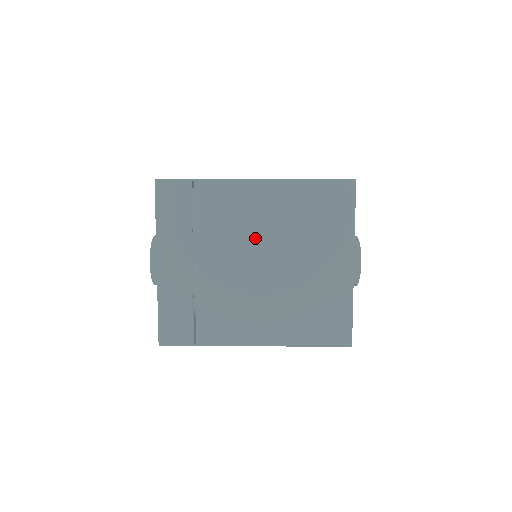
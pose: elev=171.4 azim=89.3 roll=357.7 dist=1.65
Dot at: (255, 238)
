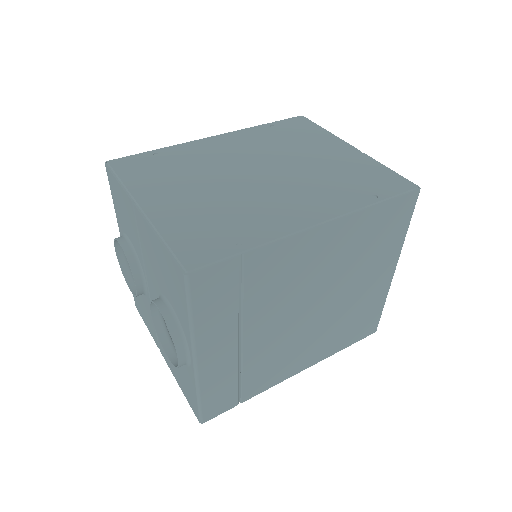
Dot at: (311, 287)
